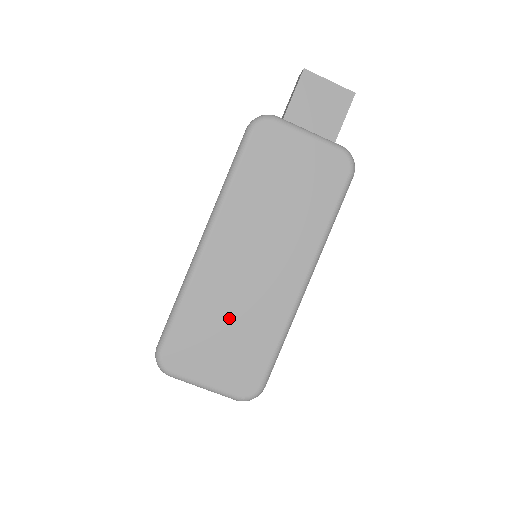
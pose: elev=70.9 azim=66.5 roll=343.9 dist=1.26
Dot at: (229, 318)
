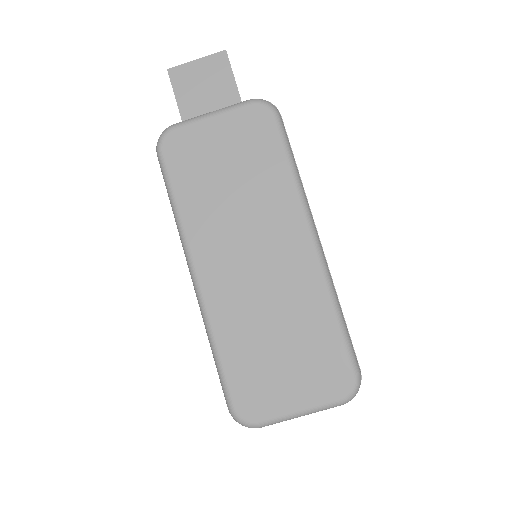
Dot at: (270, 330)
